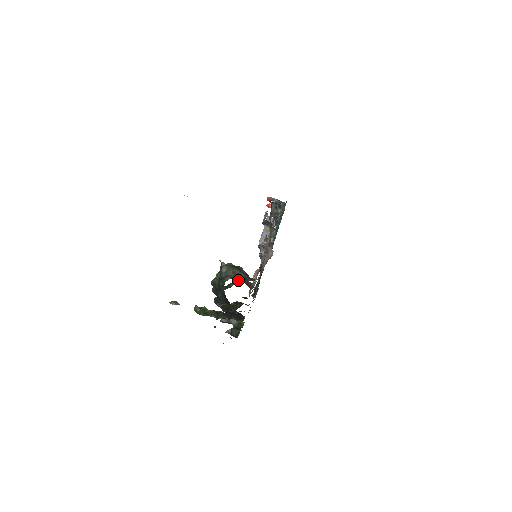
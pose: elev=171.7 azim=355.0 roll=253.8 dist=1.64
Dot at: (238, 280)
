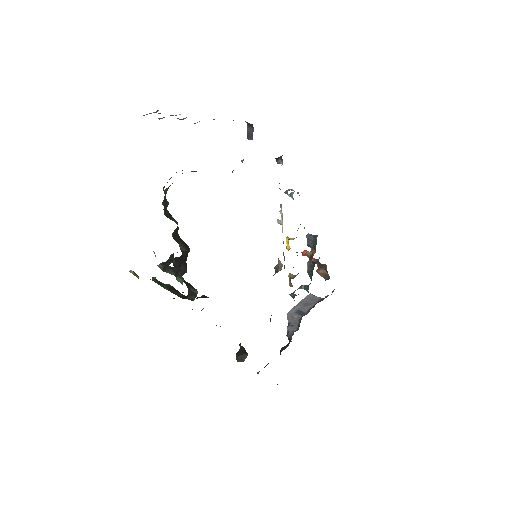
Dot at: occluded
